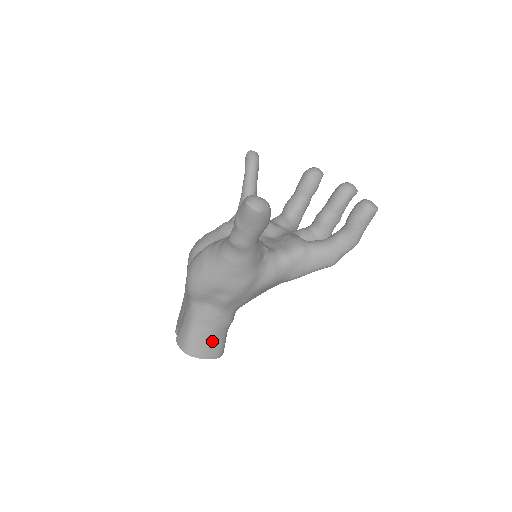
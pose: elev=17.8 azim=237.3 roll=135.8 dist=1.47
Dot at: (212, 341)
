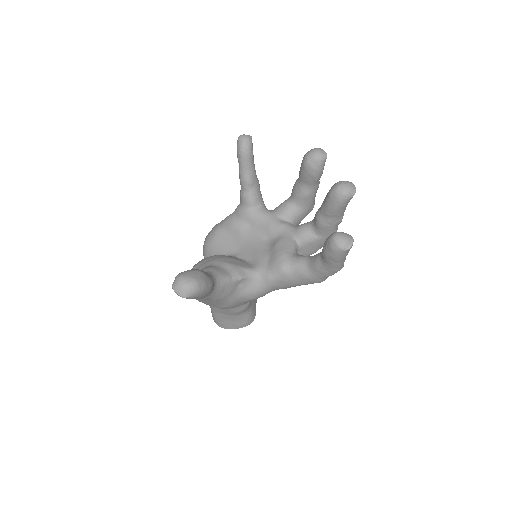
Dot at: (234, 320)
